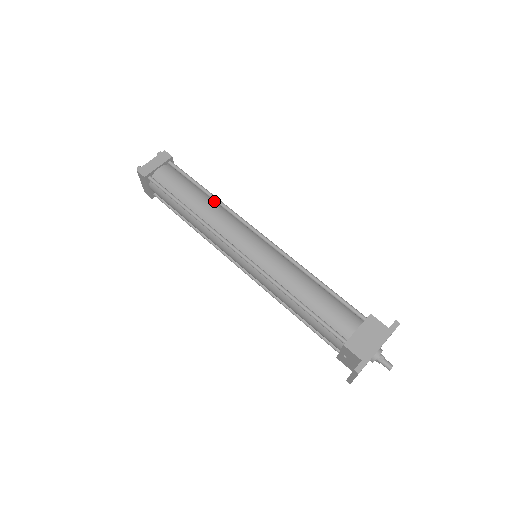
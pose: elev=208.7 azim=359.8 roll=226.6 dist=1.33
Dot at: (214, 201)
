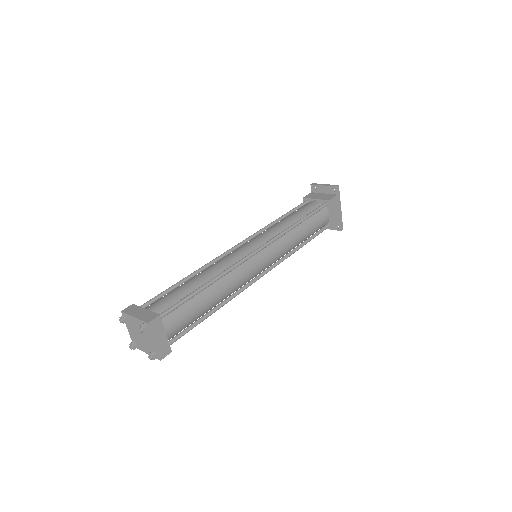
Dot at: (216, 280)
